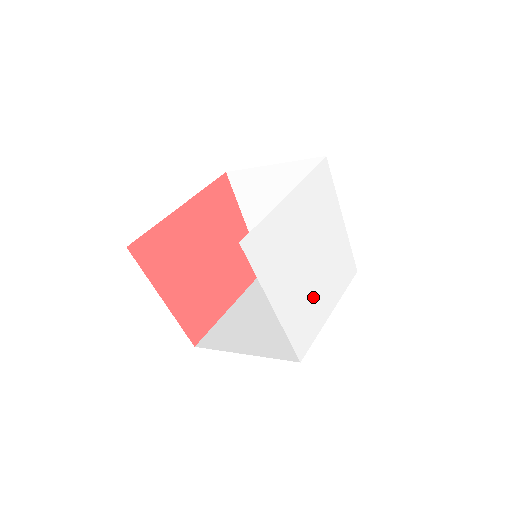
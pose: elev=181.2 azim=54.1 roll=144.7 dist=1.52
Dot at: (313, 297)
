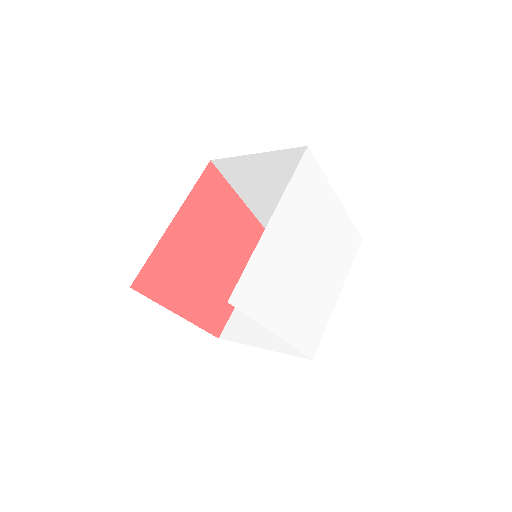
Dot at: (316, 296)
